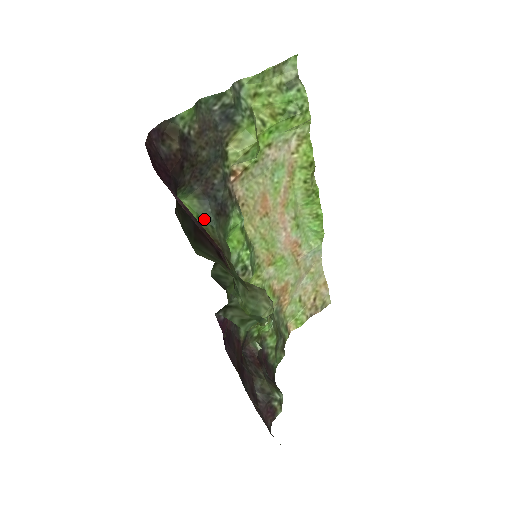
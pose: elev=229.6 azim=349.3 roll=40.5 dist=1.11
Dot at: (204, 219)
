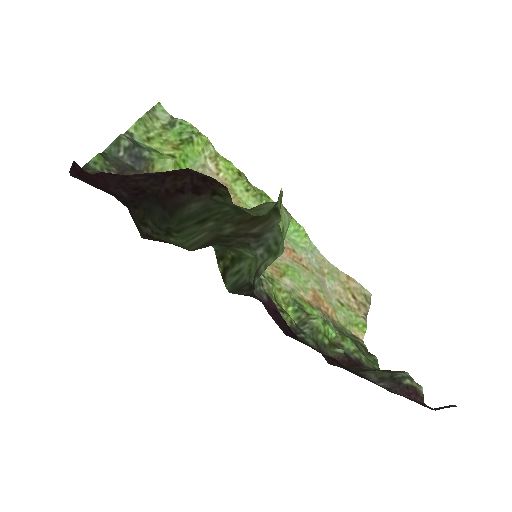
Dot at: occluded
